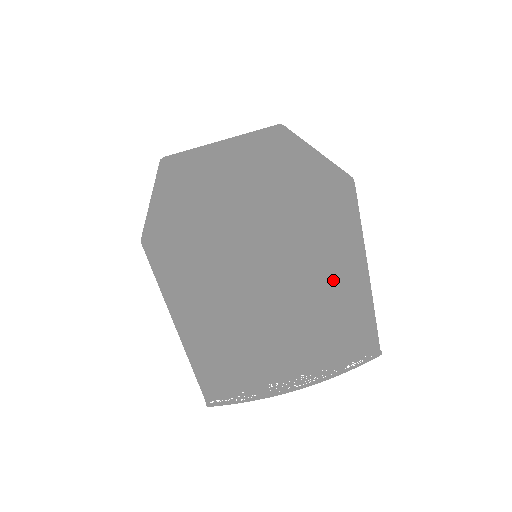
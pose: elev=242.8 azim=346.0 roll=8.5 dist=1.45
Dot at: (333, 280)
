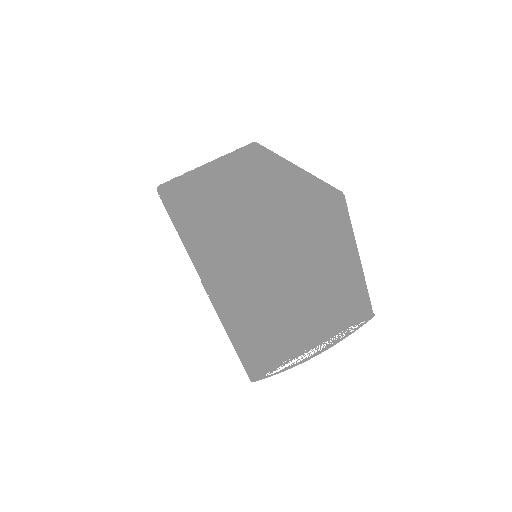
Dot at: (335, 268)
